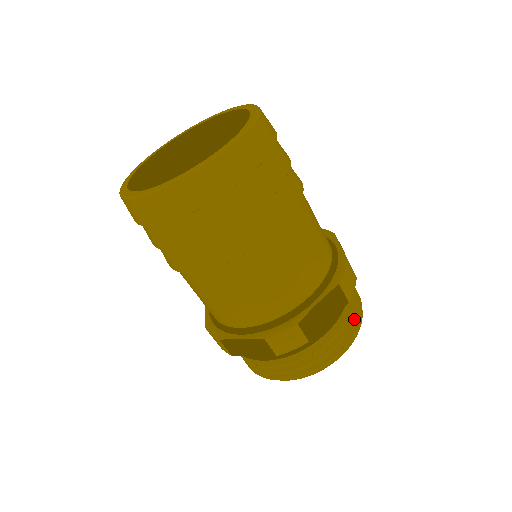
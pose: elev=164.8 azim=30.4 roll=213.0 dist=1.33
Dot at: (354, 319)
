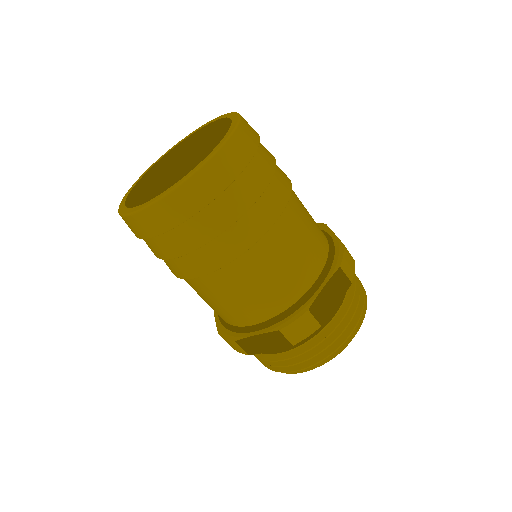
Dot at: (315, 354)
